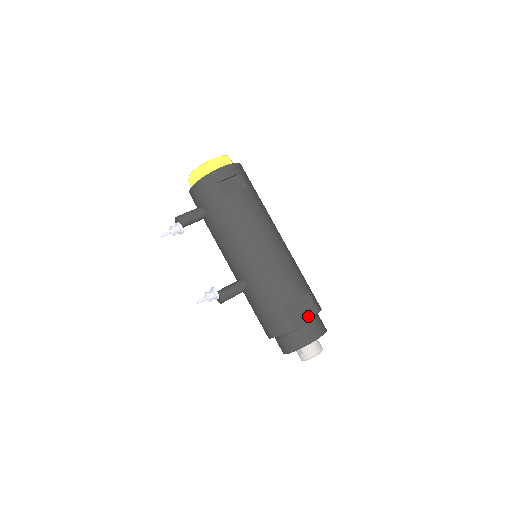
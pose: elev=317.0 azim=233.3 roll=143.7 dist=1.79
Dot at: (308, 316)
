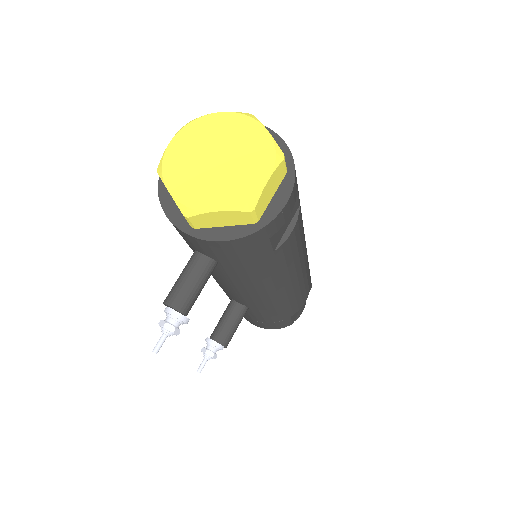
Dot at: occluded
